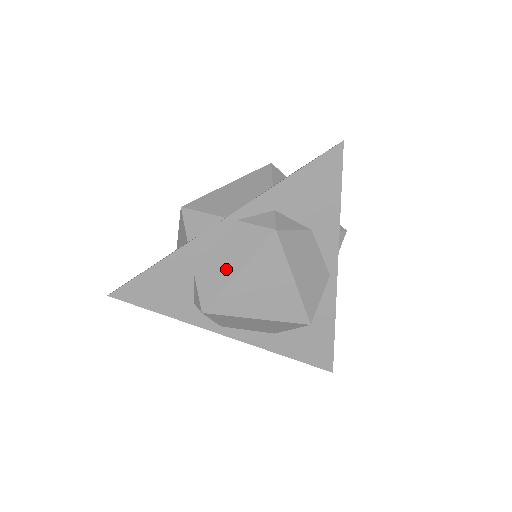
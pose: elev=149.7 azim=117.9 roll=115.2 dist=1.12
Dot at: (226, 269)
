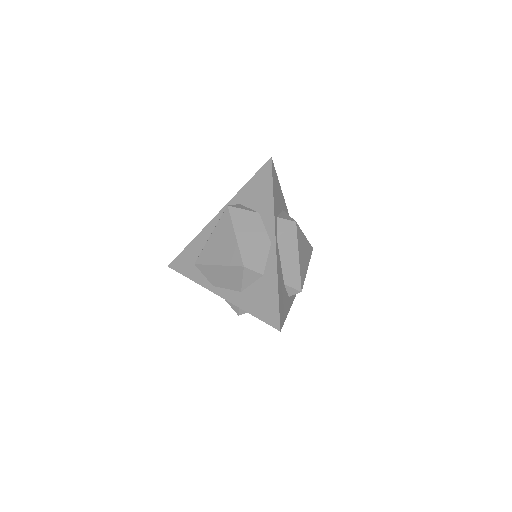
Dot at: occluded
